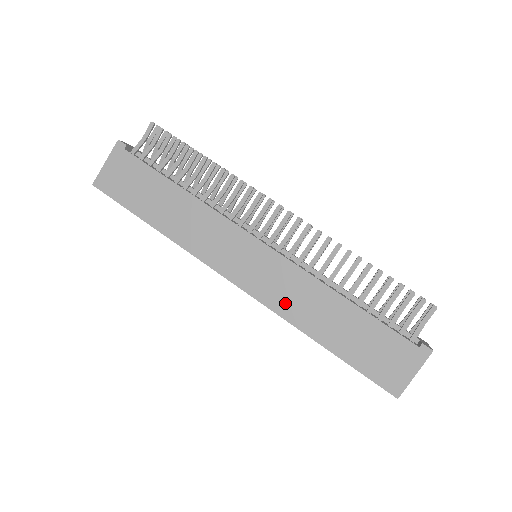
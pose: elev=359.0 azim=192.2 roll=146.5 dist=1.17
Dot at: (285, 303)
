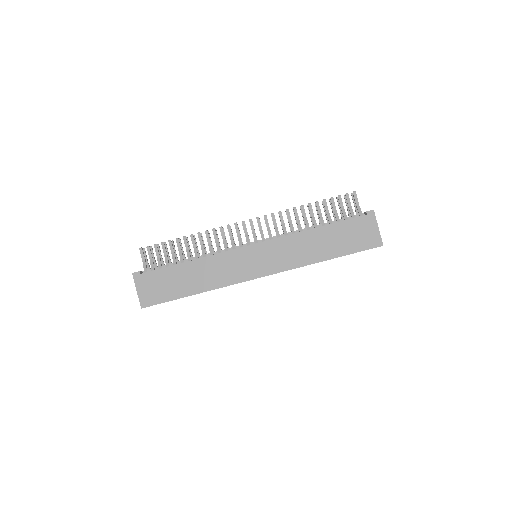
Dot at: (293, 260)
